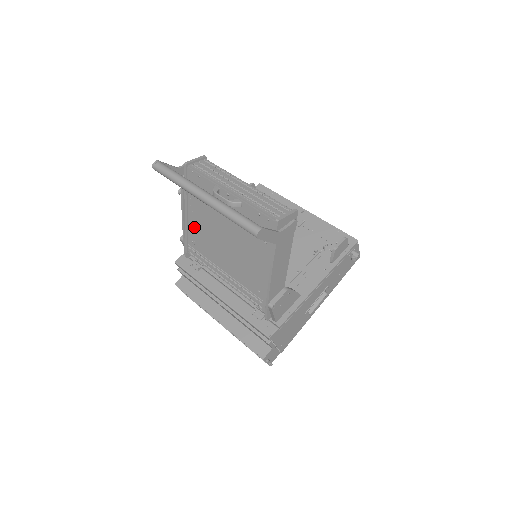
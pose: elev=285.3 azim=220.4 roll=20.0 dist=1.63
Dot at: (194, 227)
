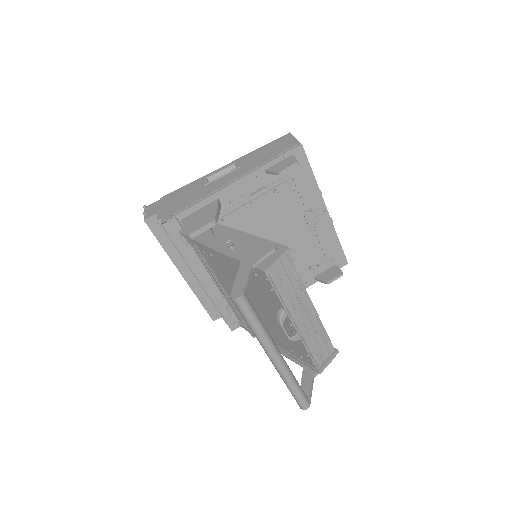
Dot at: (219, 260)
